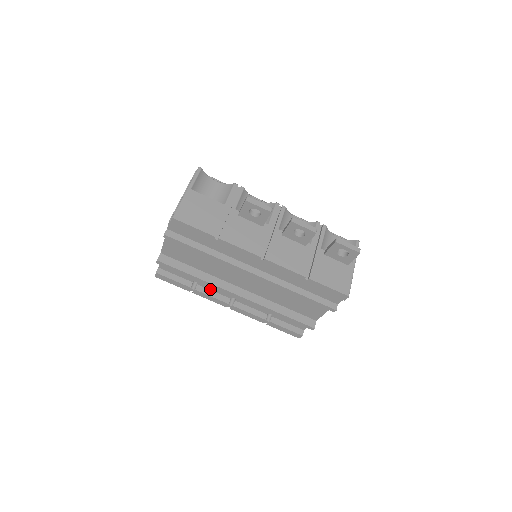
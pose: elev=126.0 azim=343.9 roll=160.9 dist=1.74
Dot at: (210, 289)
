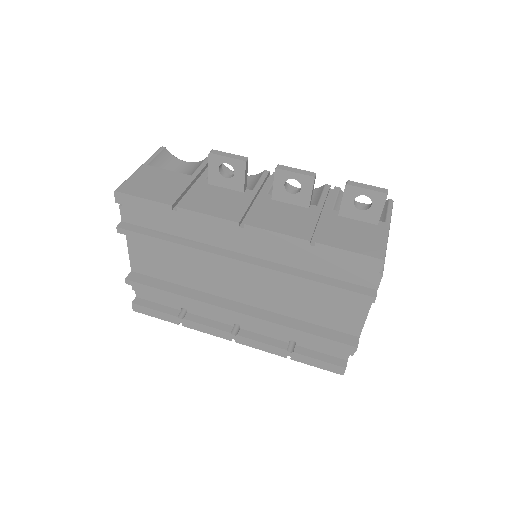
Dot at: (204, 316)
